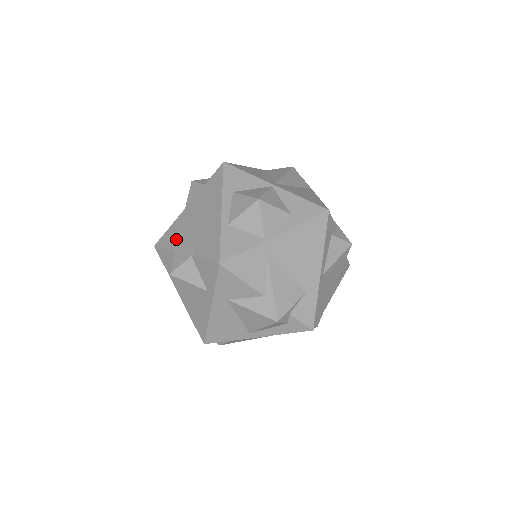
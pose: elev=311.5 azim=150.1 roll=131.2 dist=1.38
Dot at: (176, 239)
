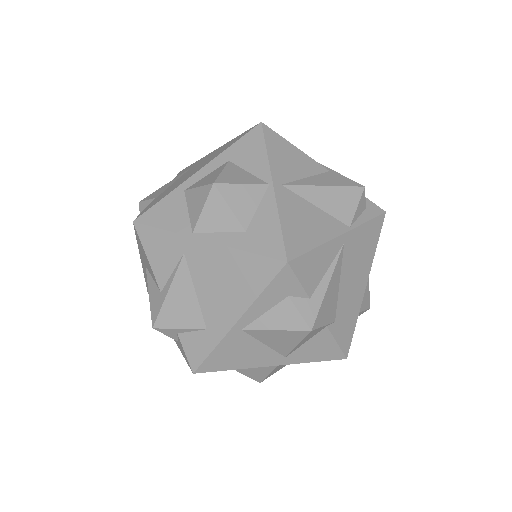
Dot at: (180, 175)
